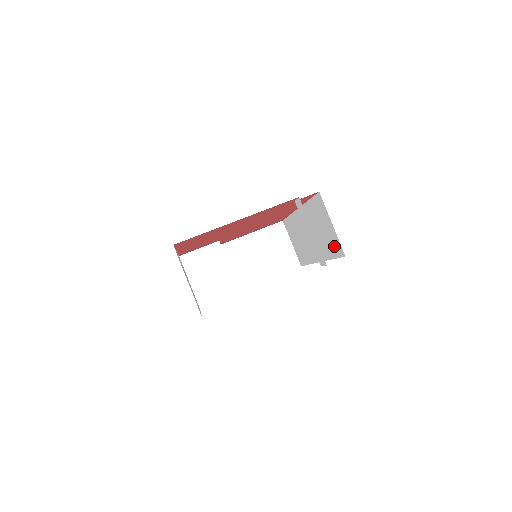
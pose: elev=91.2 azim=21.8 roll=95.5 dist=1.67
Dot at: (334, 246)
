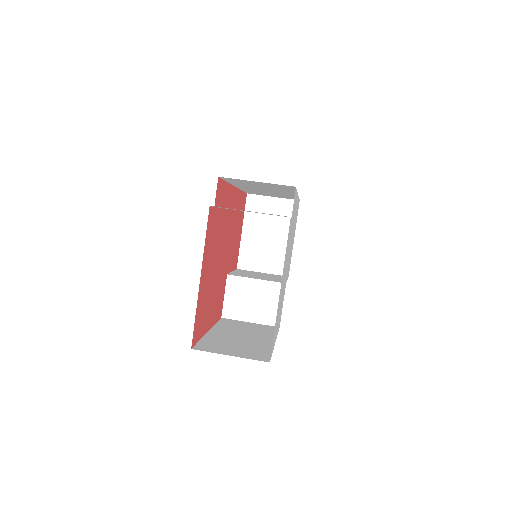
Dot at: (282, 187)
